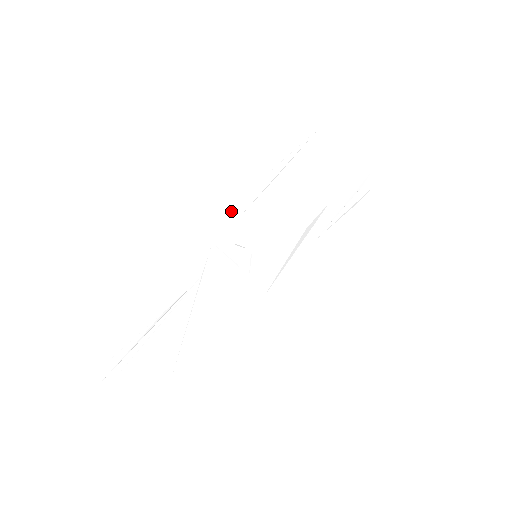
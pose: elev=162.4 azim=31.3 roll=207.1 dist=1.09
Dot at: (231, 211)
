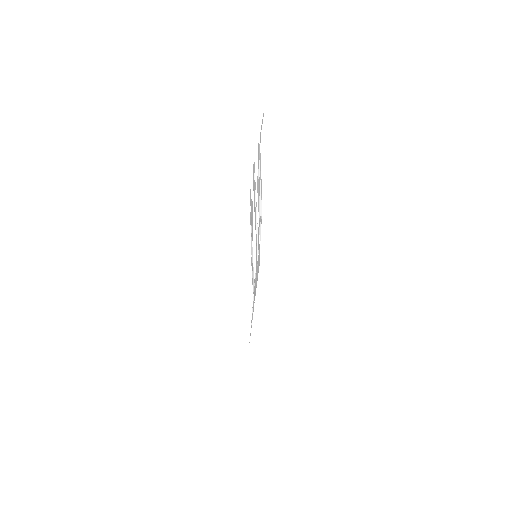
Dot at: occluded
